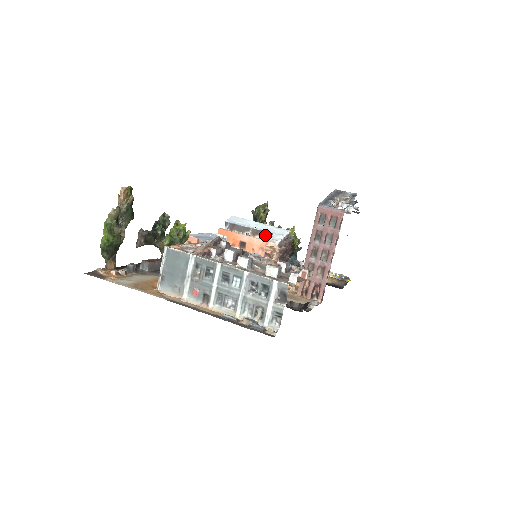
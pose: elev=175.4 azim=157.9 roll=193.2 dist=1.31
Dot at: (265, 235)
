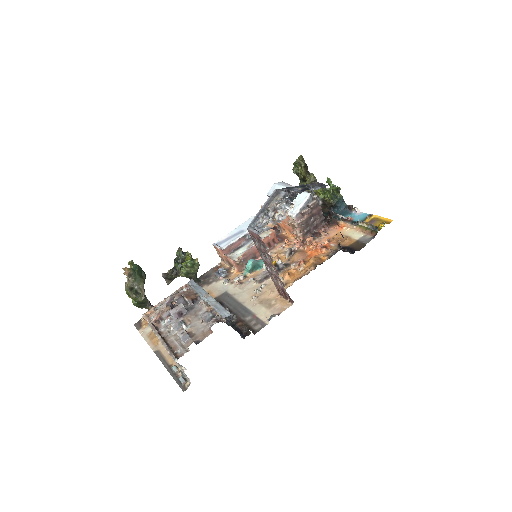
Dot at: (292, 204)
